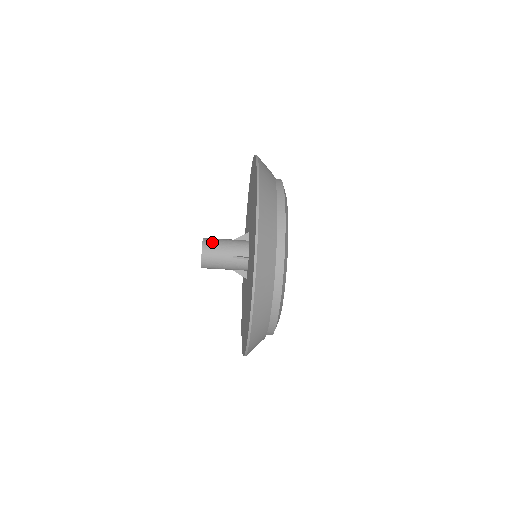
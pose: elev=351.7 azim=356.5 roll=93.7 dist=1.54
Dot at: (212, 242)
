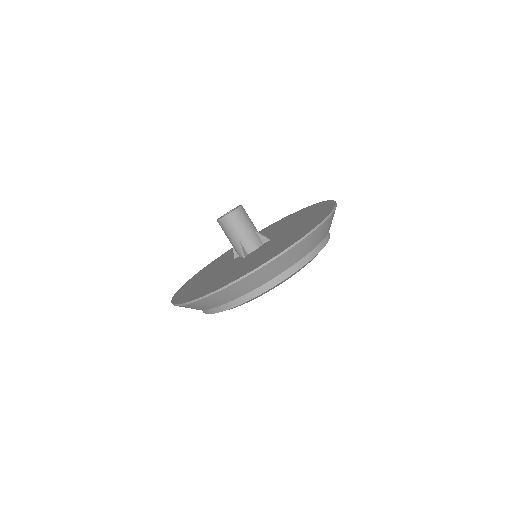
Dot at: occluded
